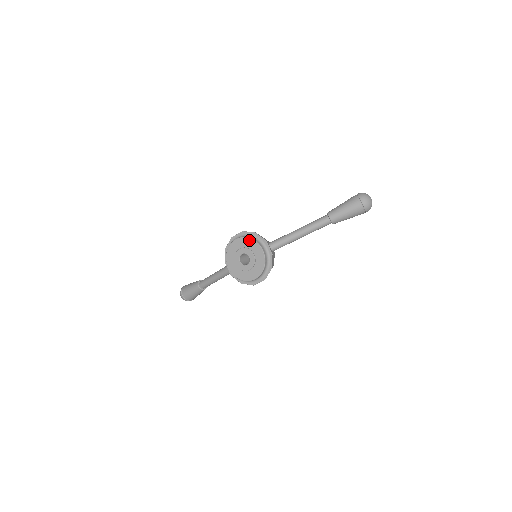
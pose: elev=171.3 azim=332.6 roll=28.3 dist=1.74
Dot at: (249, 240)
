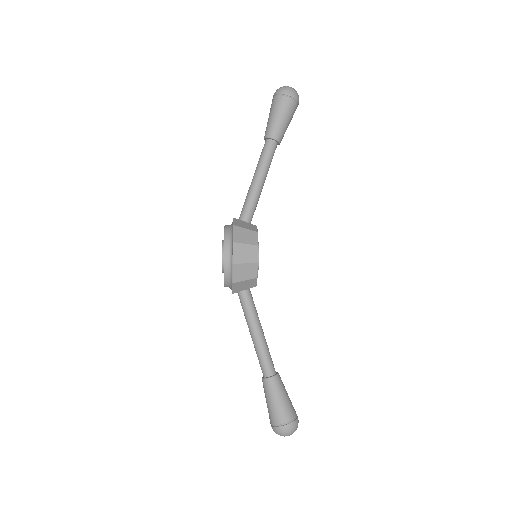
Dot at: occluded
